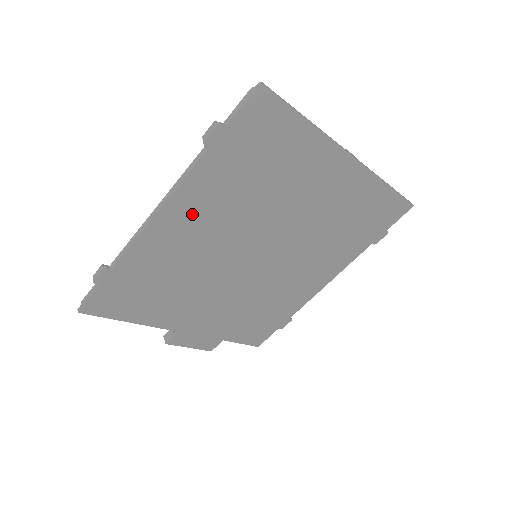
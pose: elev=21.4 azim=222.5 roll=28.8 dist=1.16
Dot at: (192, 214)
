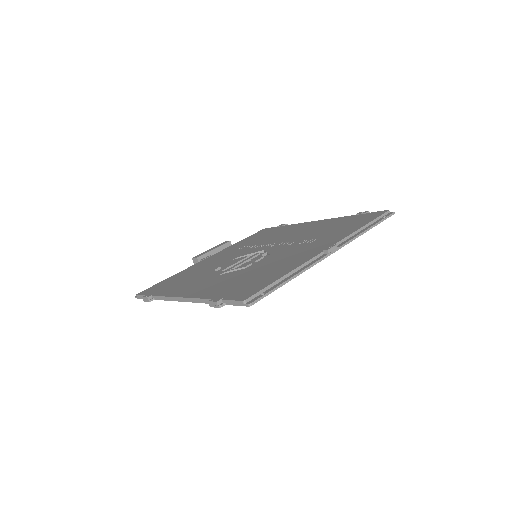
Dot at: occluded
